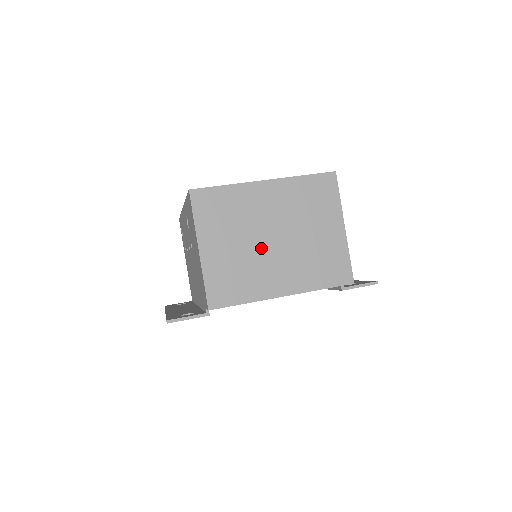
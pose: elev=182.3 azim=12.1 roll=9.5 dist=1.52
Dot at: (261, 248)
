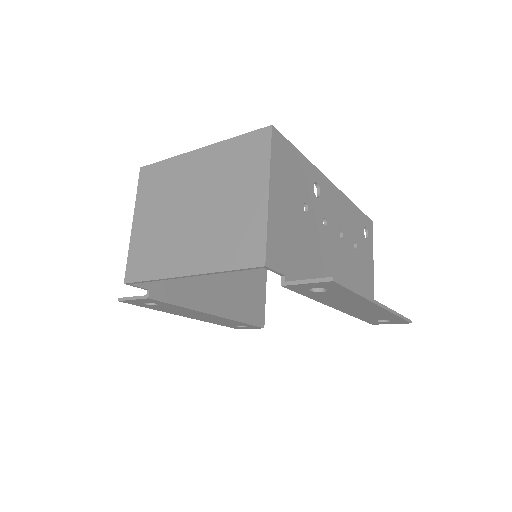
Dot at: (179, 220)
